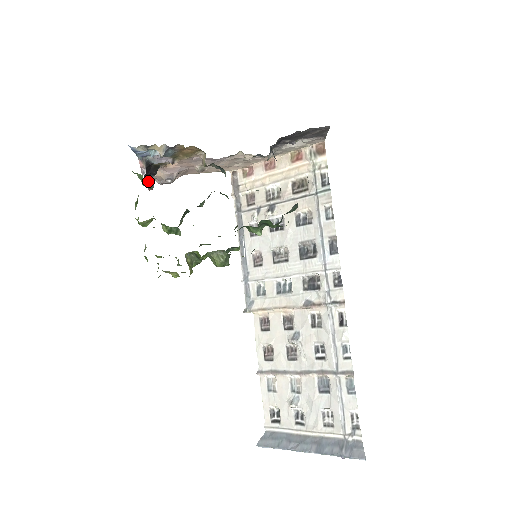
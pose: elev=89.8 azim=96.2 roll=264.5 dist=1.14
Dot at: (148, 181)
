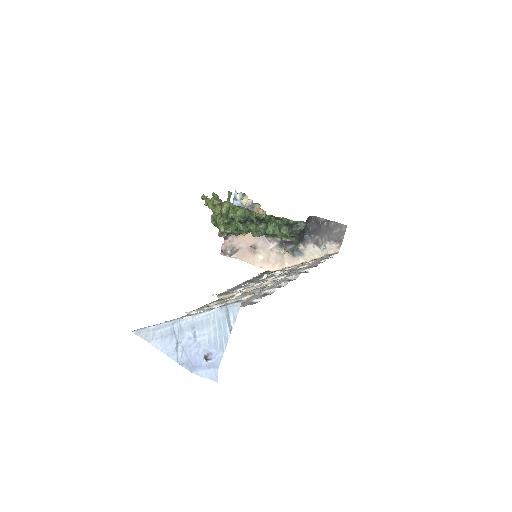
Dot at: occluded
